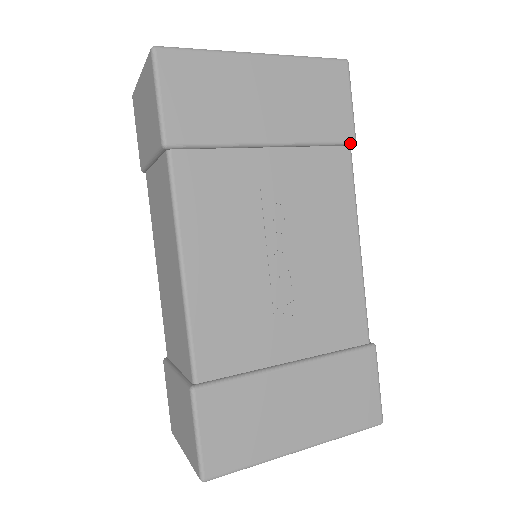
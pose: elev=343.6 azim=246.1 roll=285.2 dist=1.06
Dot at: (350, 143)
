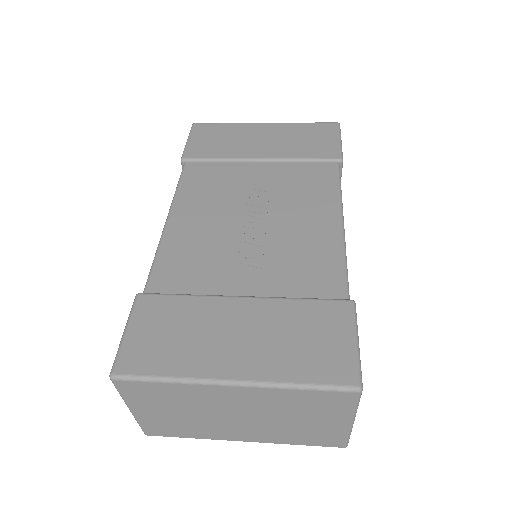
Dot at: (336, 160)
